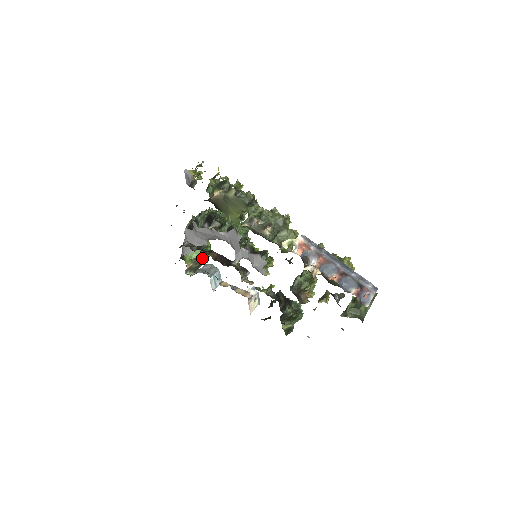
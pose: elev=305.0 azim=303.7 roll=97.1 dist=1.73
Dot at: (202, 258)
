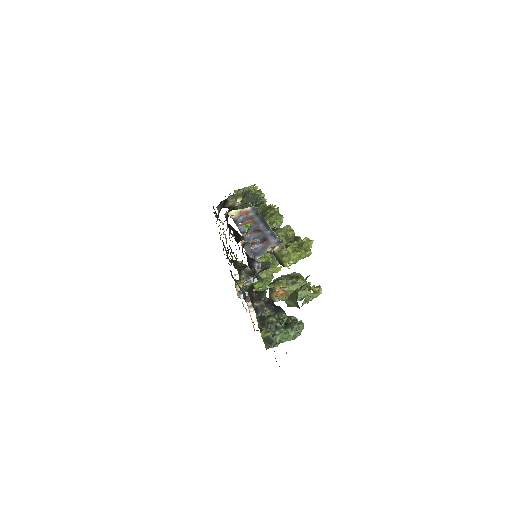
Dot at: occluded
